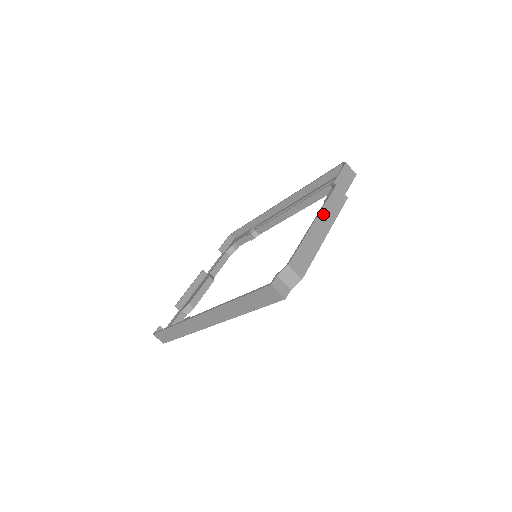
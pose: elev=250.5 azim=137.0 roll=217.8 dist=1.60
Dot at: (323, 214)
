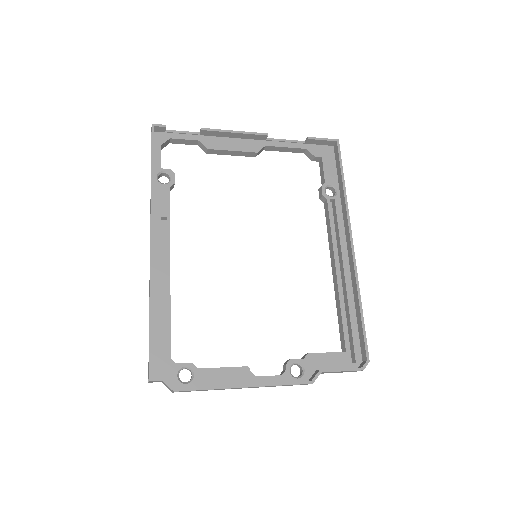
Dot at: occluded
